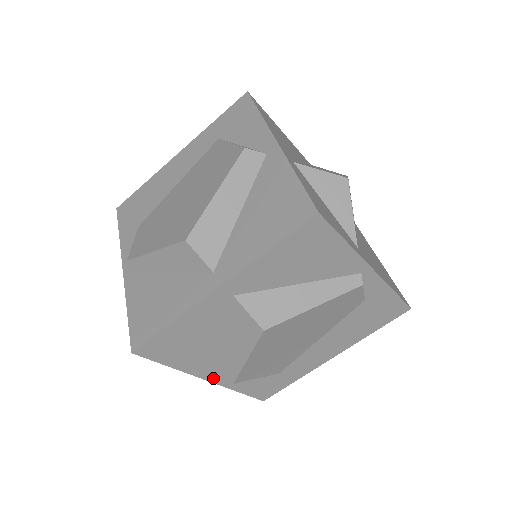
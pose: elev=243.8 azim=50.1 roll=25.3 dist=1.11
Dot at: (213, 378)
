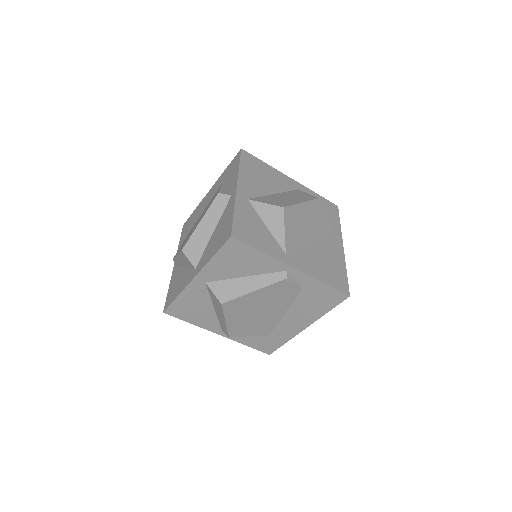
Dot at: (222, 333)
